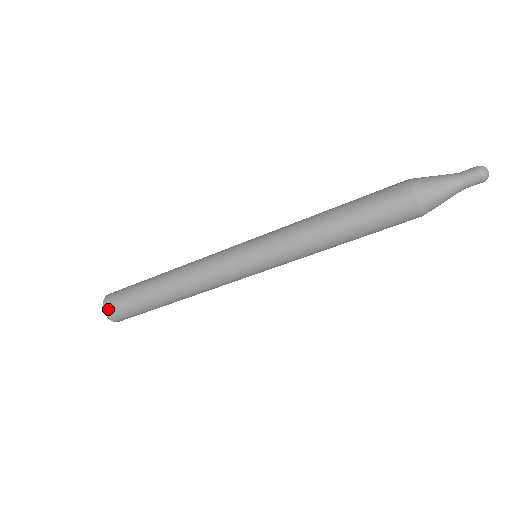
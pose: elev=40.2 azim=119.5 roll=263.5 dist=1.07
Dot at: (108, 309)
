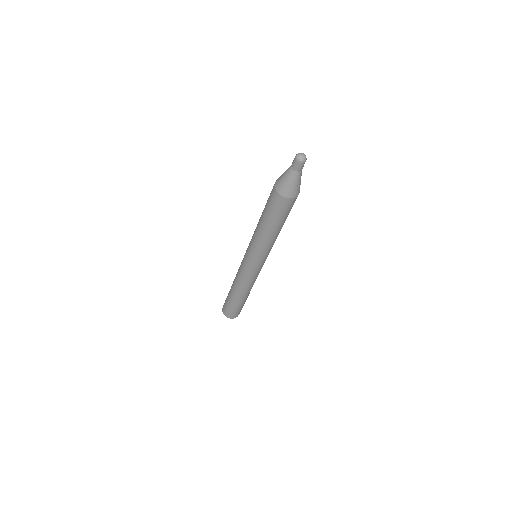
Dot at: (230, 317)
